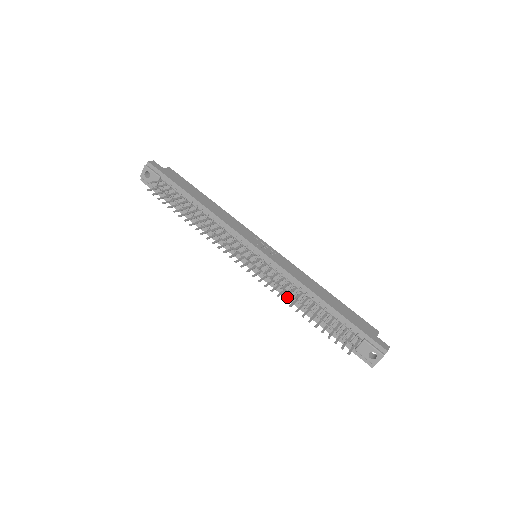
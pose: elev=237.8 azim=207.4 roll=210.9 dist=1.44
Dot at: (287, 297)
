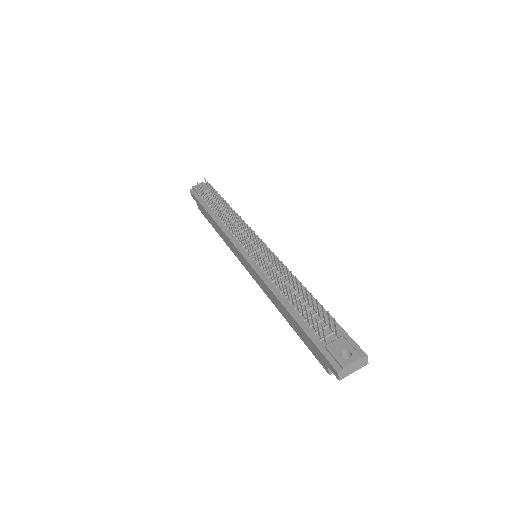
Dot at: (274, 275)
